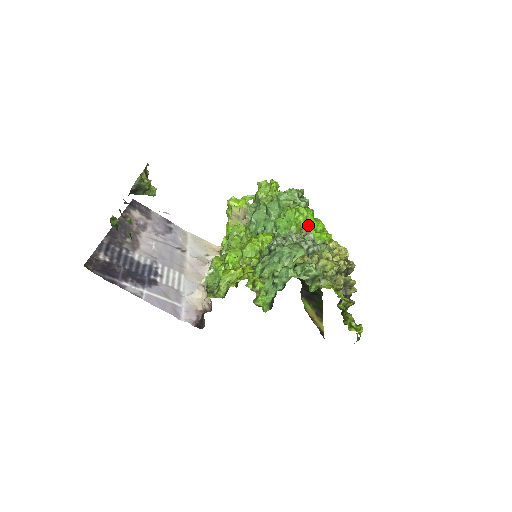
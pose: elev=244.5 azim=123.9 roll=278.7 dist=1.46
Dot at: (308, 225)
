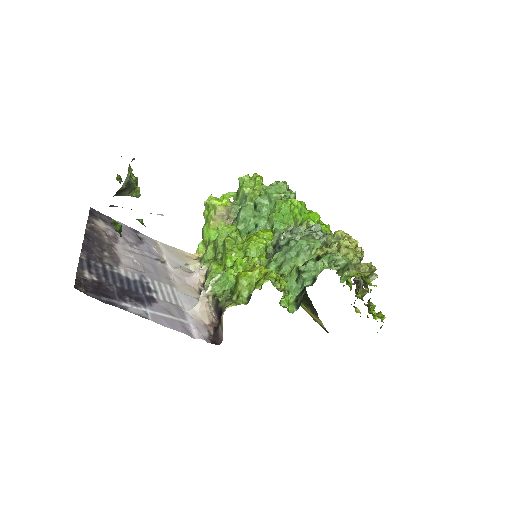
Dot at: (305, 217)
